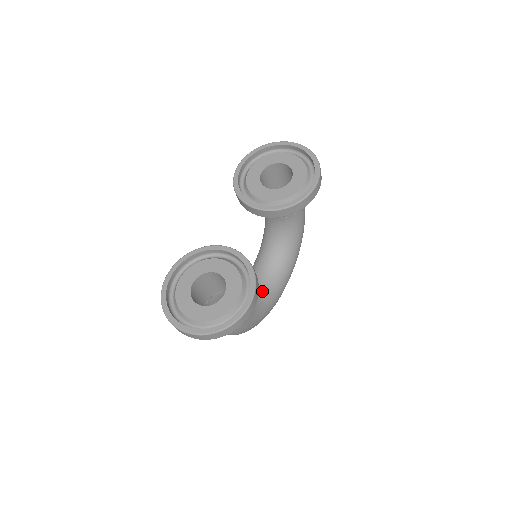
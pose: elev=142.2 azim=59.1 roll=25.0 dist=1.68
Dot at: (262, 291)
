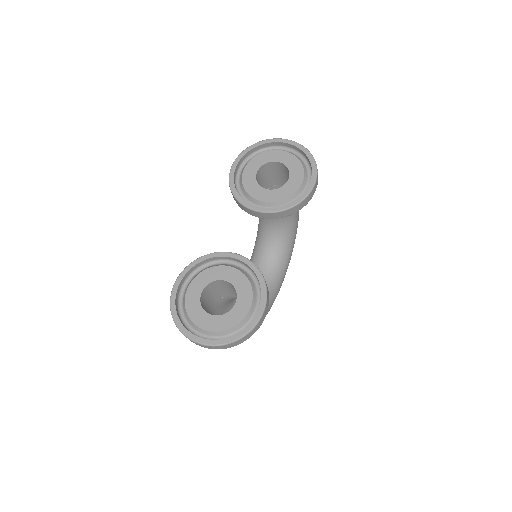
Dot at: occluded
